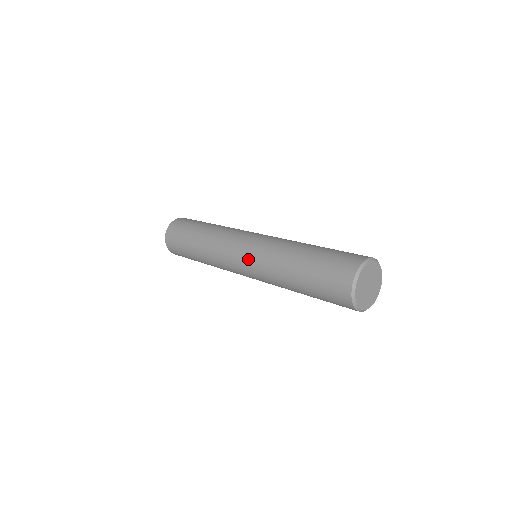
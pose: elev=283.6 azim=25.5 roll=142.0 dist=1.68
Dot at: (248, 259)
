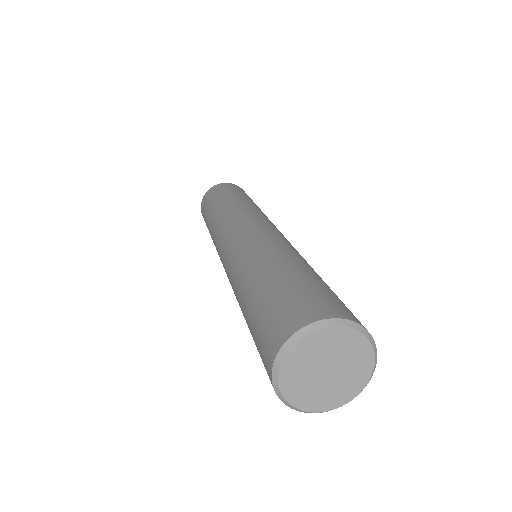
Dot at: occluded
